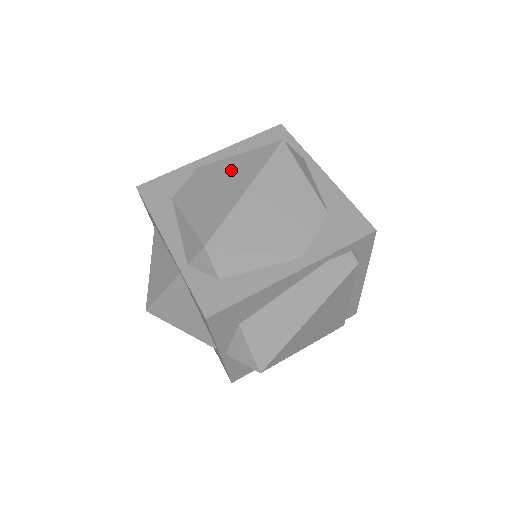
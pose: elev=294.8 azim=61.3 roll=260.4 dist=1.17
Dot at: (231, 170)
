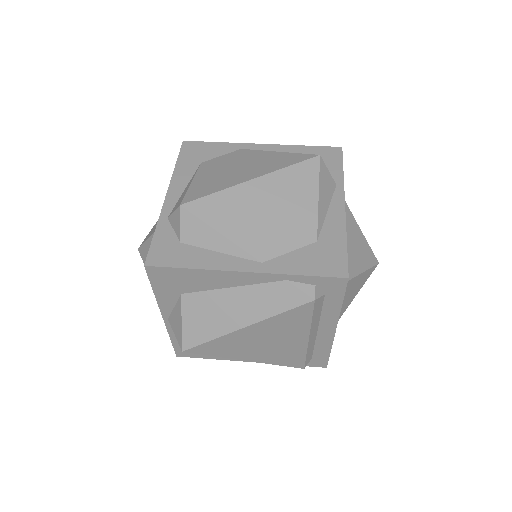
Dot at: (259, 160)
